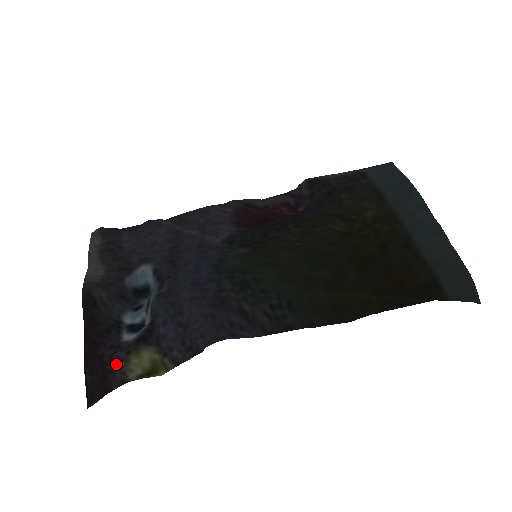
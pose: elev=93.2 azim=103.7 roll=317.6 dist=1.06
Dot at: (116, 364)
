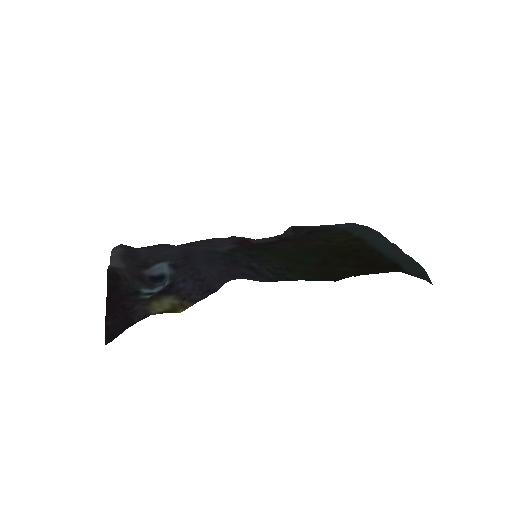
Dot at: (139, 307)
